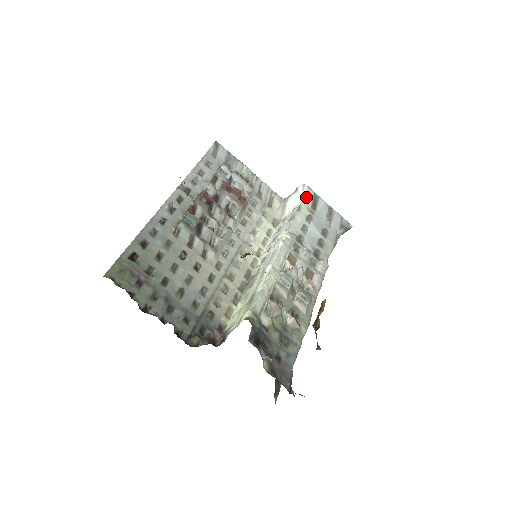
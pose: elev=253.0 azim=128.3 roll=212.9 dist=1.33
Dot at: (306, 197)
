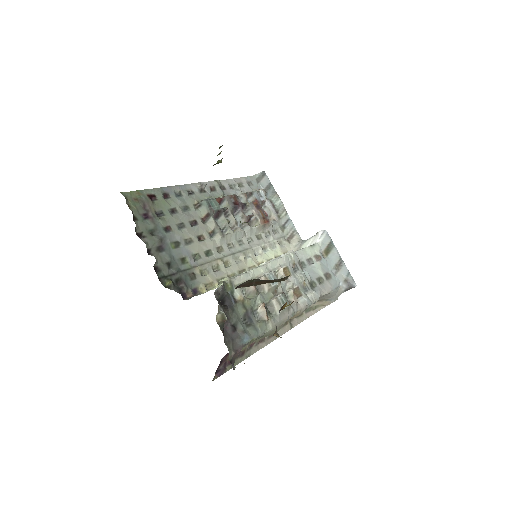
Dot at: (323, 241)
